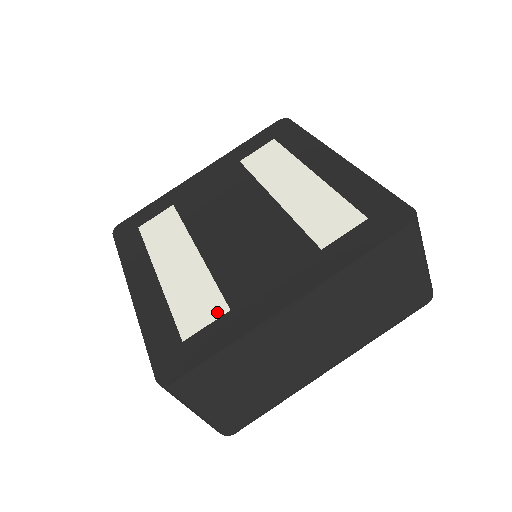
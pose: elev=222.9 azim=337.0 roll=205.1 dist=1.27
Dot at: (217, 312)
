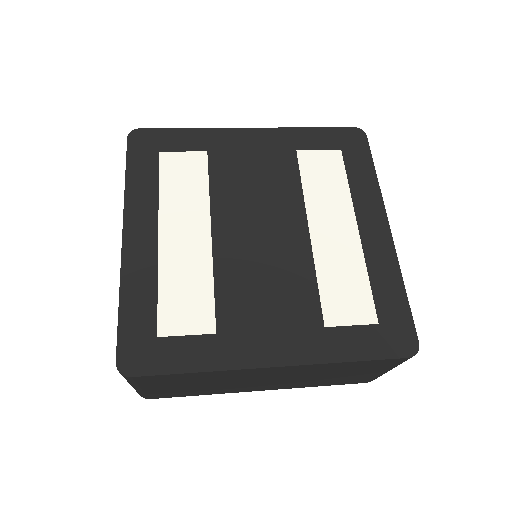
Dot at: (203, 327)
